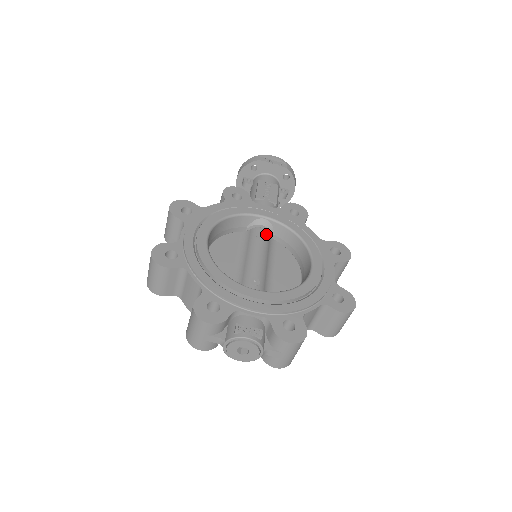
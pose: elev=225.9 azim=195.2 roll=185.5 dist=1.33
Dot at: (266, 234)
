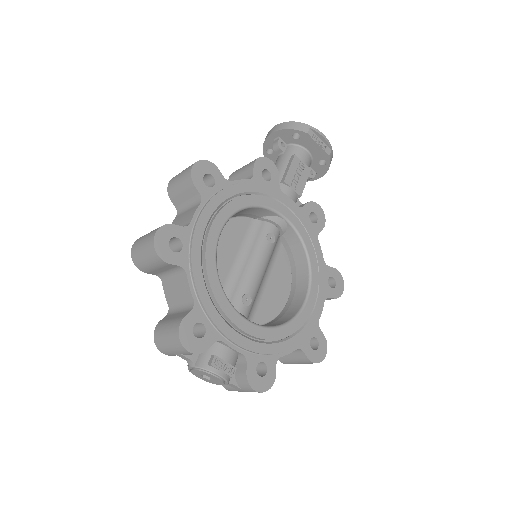
Dot at: (277, 235)
